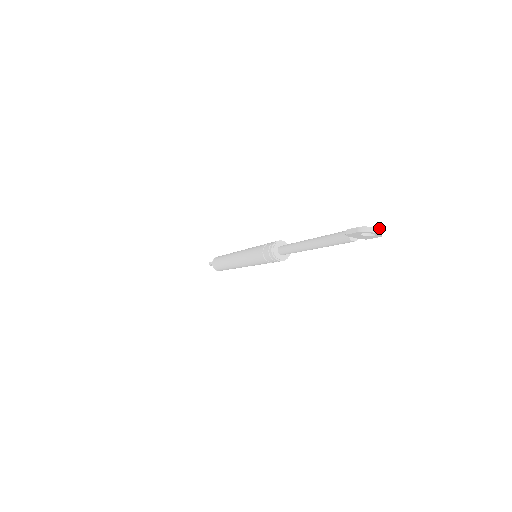
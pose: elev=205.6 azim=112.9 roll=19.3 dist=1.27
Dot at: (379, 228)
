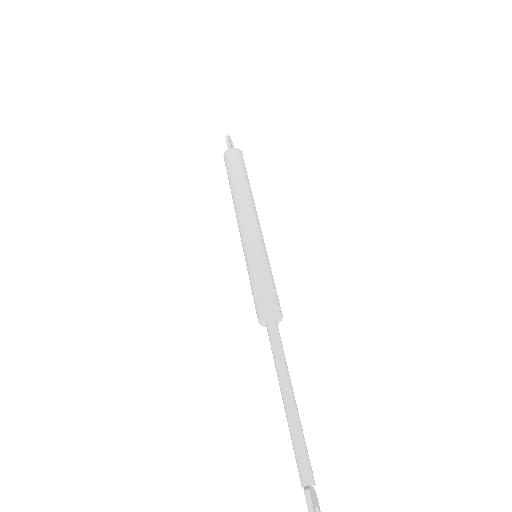
Dot at: out of frame
